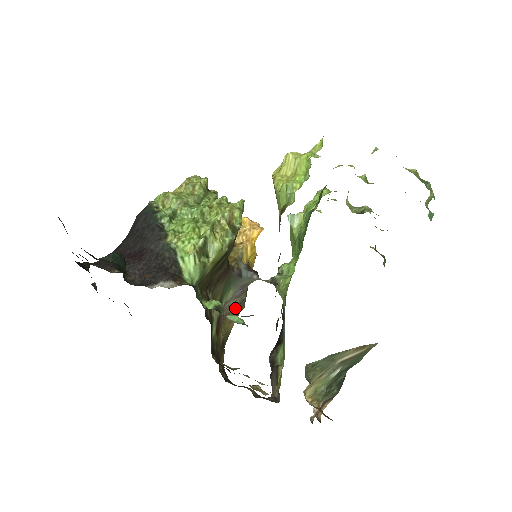
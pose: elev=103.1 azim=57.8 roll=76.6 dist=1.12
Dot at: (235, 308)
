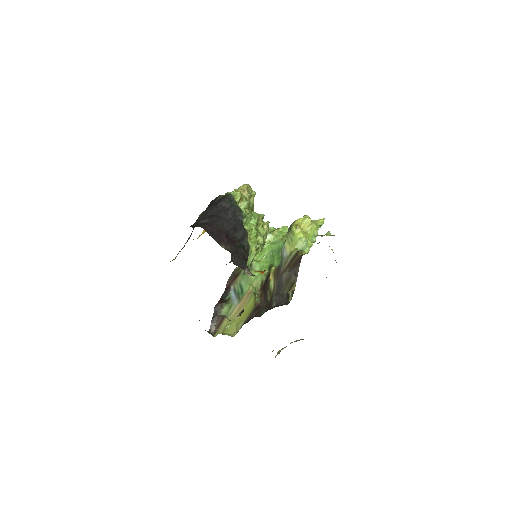
Dot at: occluded
